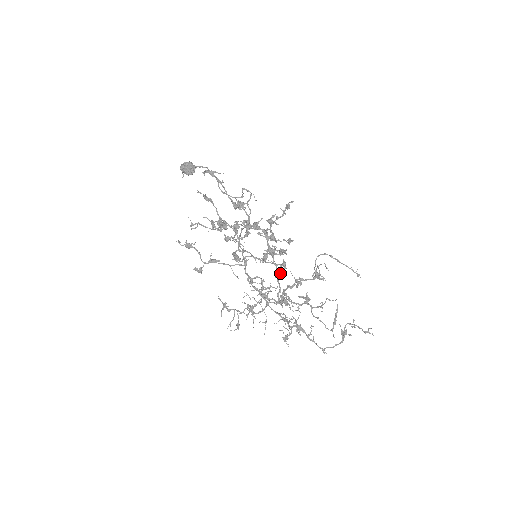
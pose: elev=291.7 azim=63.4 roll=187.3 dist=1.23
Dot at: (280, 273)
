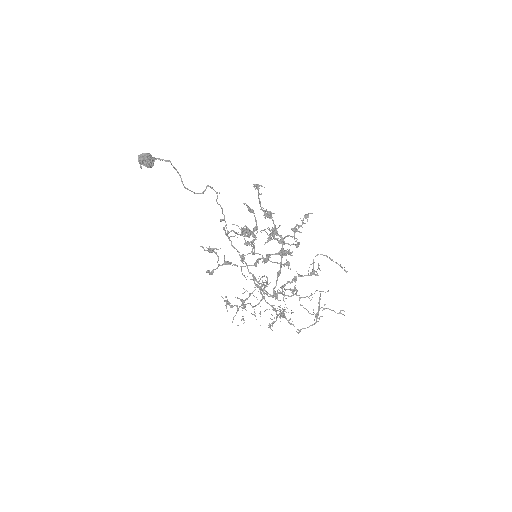
Dot at: occluded
